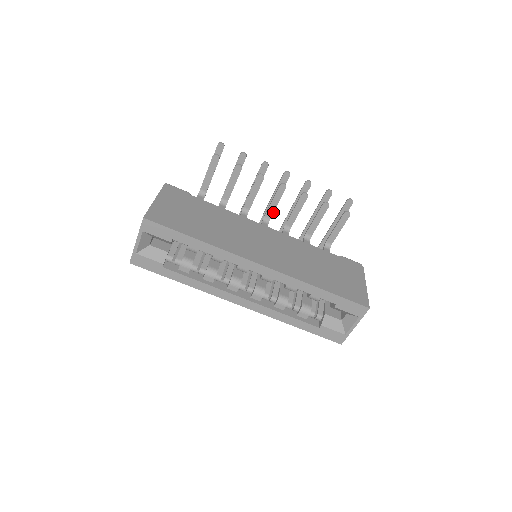
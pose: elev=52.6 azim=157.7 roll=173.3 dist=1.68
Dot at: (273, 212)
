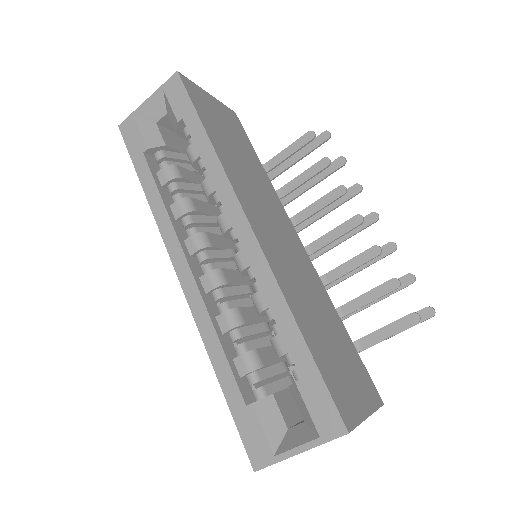
Dot at: (322, 247)
